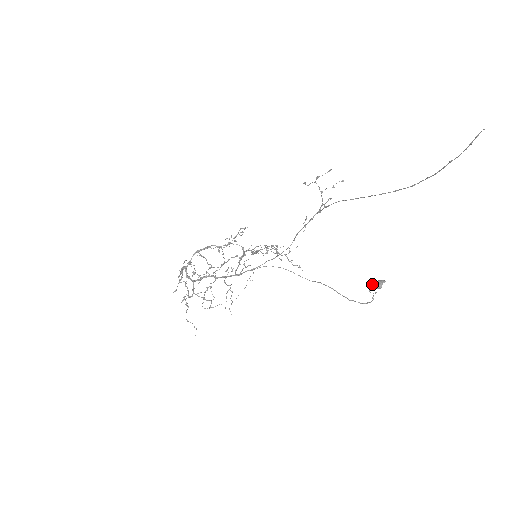
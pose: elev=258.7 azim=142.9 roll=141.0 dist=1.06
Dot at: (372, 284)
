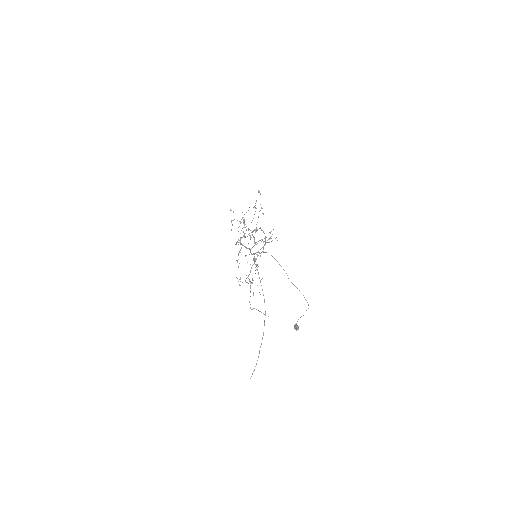
Dot at: occluded
